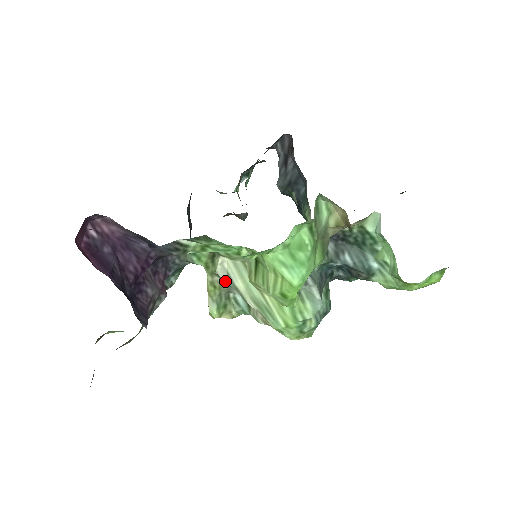
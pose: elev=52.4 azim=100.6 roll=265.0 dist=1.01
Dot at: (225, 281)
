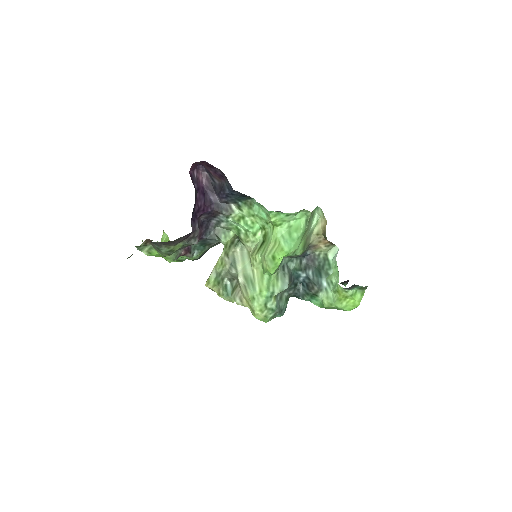
Dot at: (231, 261)
